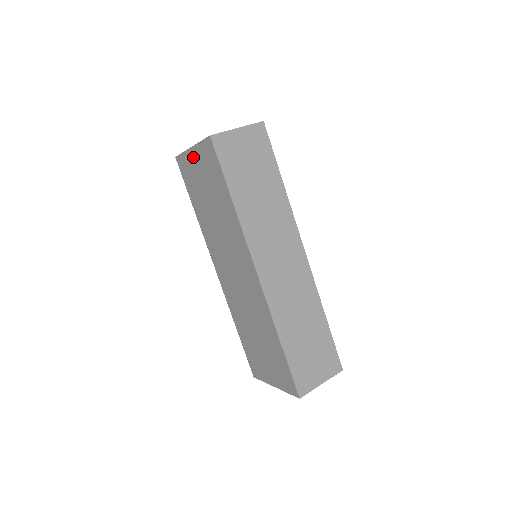
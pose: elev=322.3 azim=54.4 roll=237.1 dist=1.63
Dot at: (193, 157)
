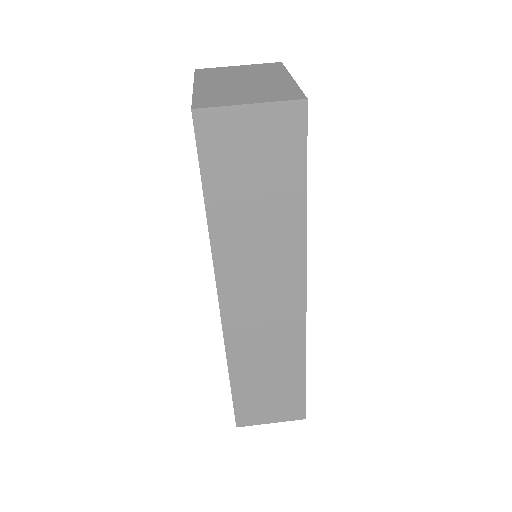
Dot at: occluded
